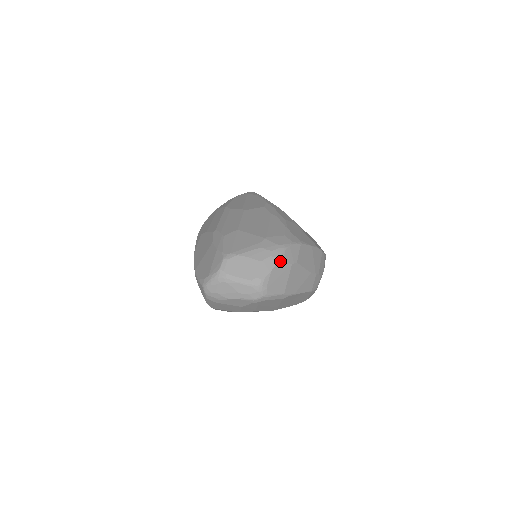
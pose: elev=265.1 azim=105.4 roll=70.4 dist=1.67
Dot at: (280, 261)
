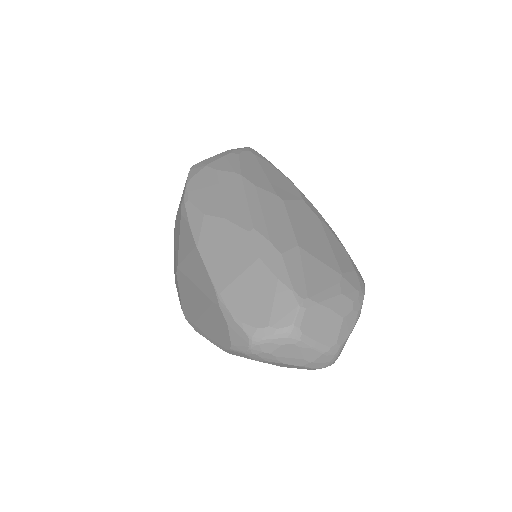
Dot at: (358, 317)
